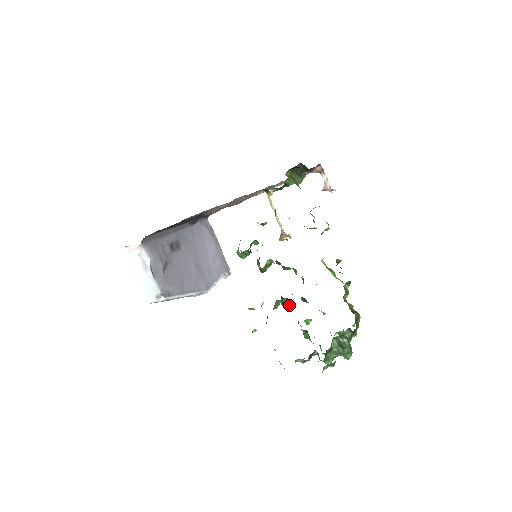
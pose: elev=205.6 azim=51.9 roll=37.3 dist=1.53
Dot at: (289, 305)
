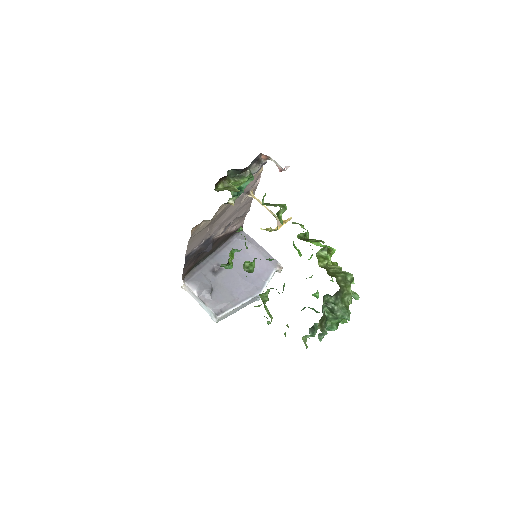
Dot at: occluded
